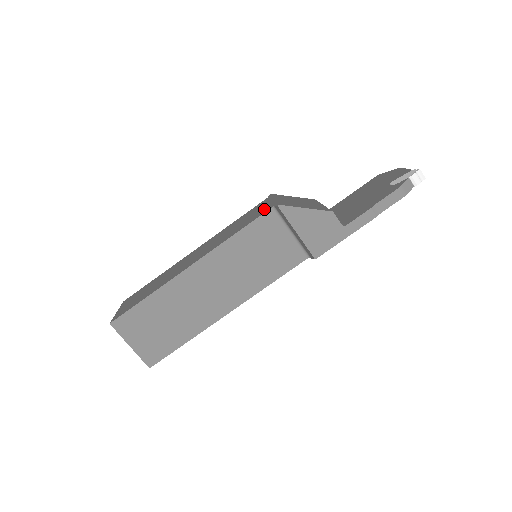
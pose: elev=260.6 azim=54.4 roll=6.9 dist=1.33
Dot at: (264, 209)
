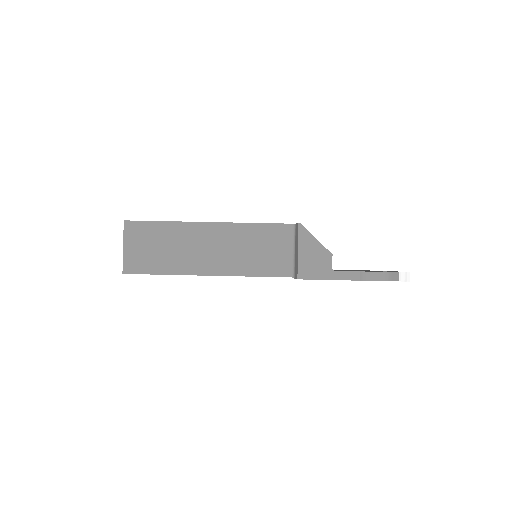
Dot at: occluded
